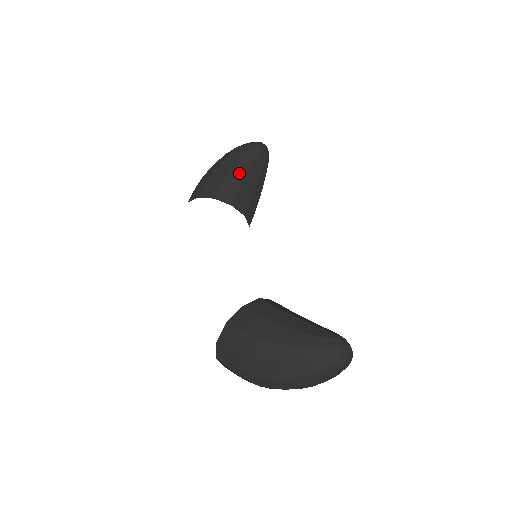
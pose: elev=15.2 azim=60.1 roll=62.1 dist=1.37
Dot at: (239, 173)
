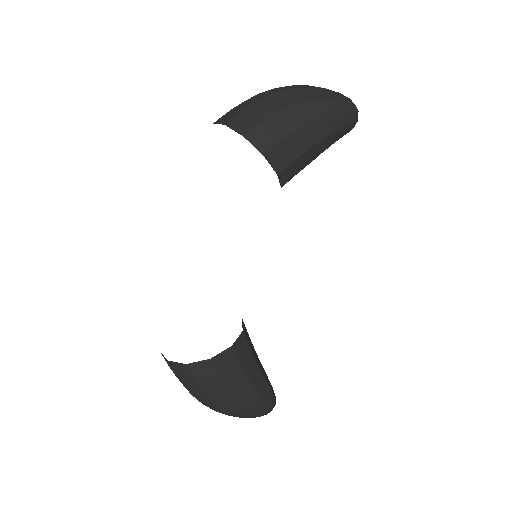
Dot at: (317, 152)
